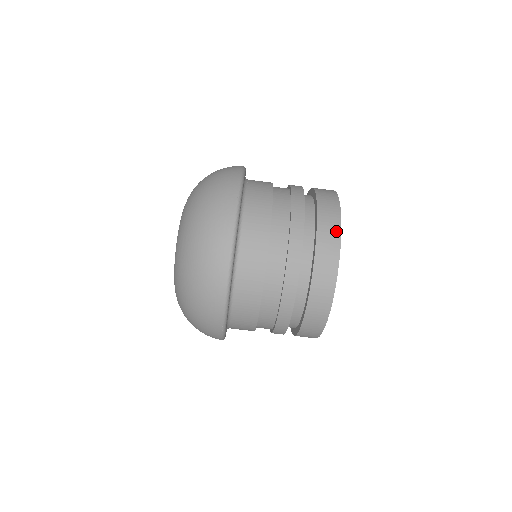
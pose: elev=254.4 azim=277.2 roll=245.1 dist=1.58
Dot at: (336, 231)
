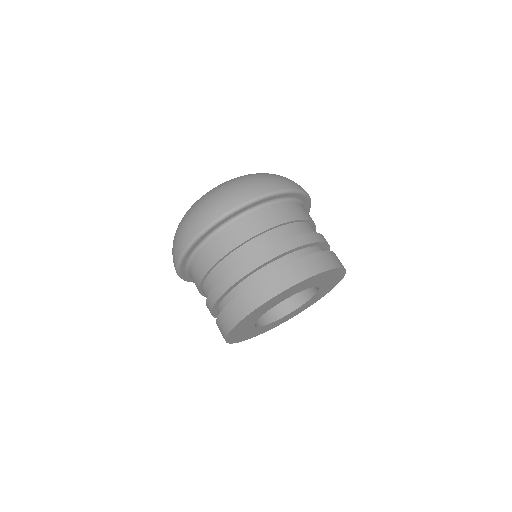
Dot at: occluded
